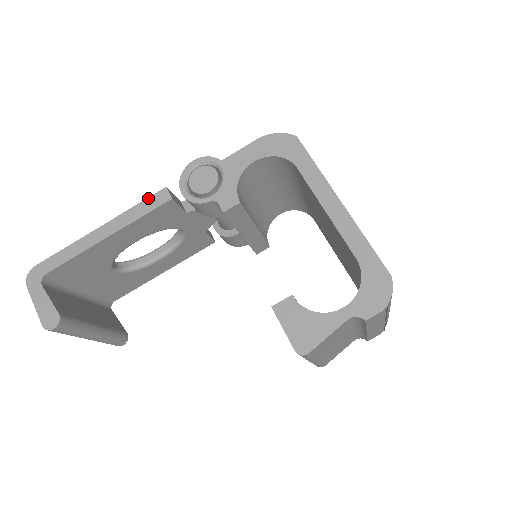
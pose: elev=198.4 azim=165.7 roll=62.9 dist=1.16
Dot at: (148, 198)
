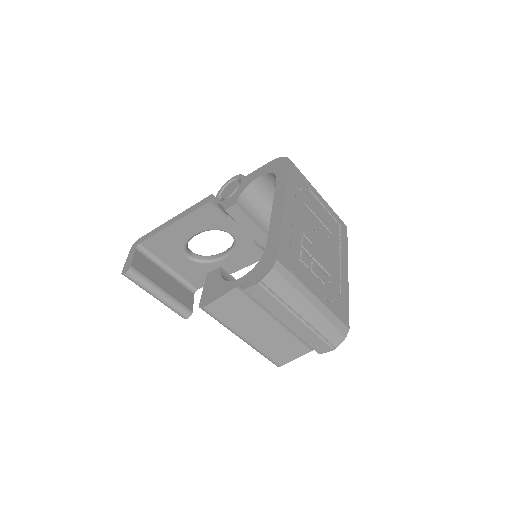
Dot at: (201, 201)
